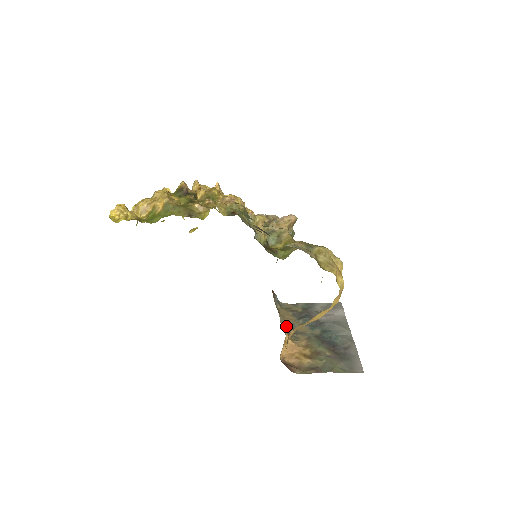
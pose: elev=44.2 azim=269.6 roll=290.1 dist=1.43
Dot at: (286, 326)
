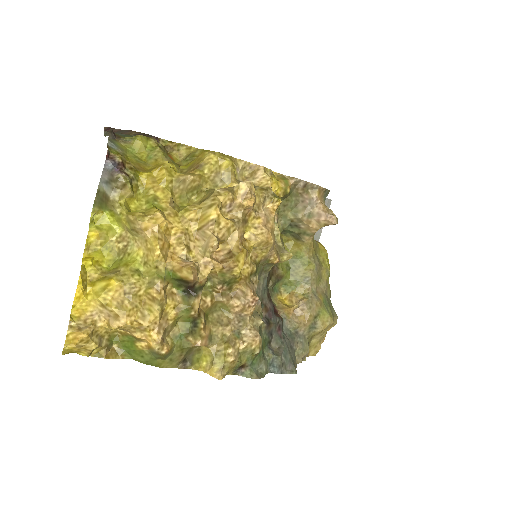
Dot at: occluded
